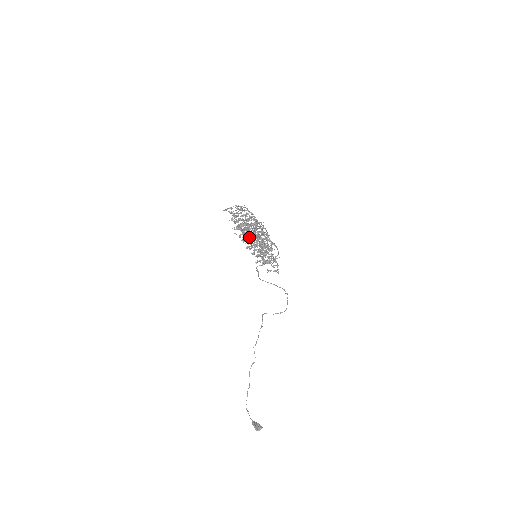
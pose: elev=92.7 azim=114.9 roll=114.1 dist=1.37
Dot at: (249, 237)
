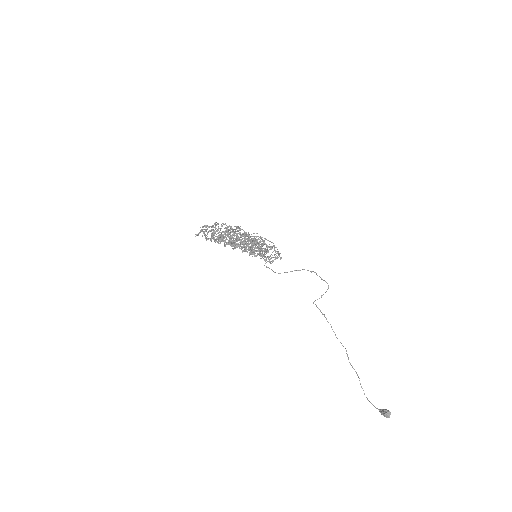
Dot at: (225, 244)
